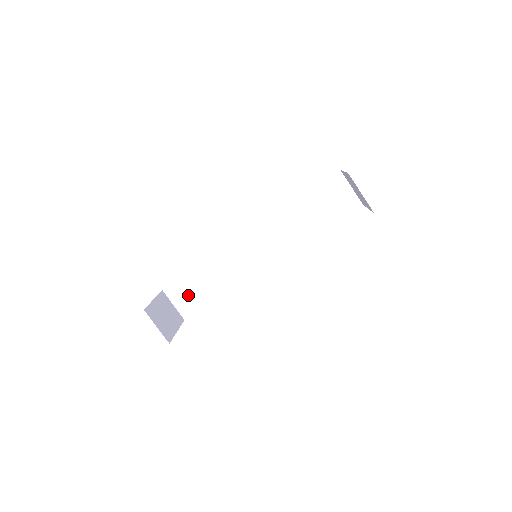
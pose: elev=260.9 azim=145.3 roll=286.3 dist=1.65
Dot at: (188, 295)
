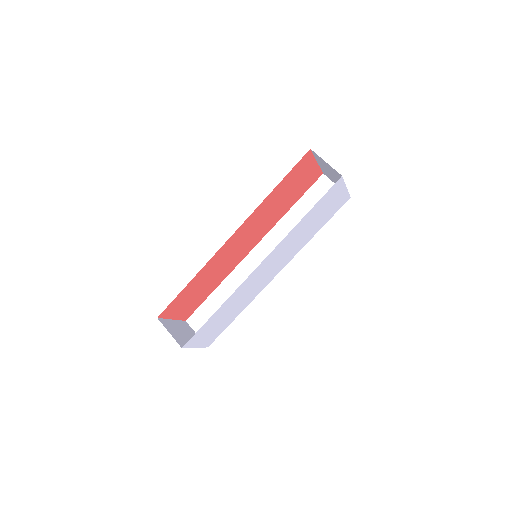
Dot at: occluded
